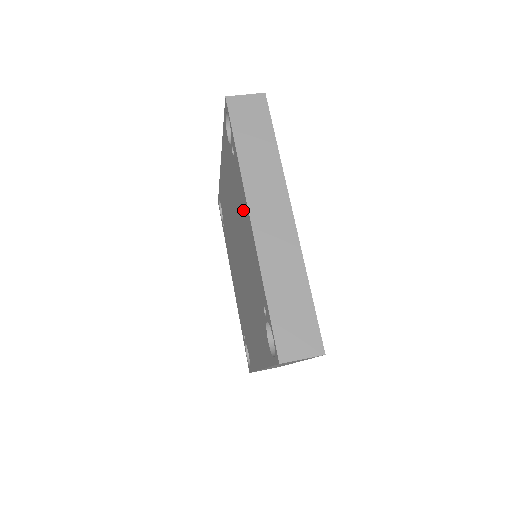
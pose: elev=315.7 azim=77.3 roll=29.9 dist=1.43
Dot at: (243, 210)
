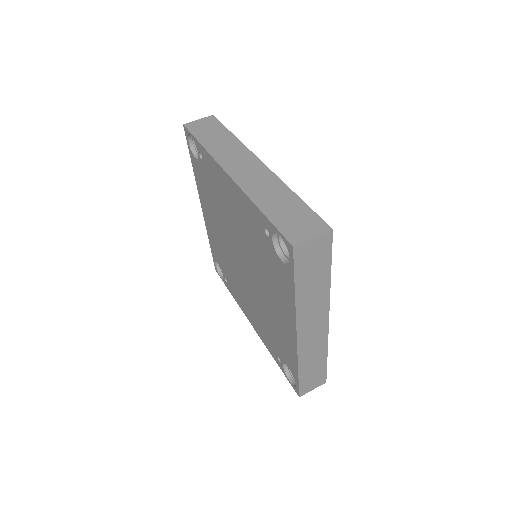
Dot at: (223, 187)
